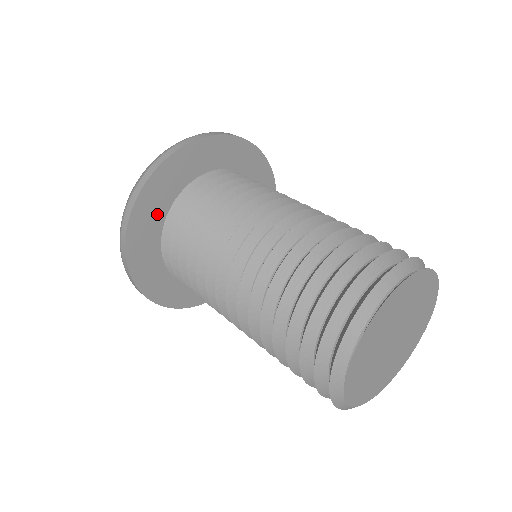
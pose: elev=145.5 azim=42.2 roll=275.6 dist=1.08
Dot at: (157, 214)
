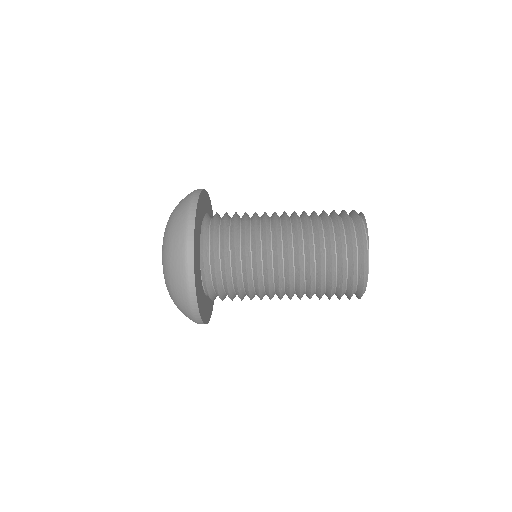
Dot at: (198, 266)
